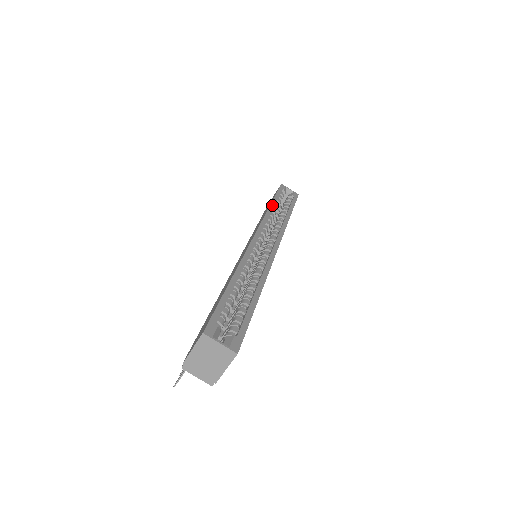
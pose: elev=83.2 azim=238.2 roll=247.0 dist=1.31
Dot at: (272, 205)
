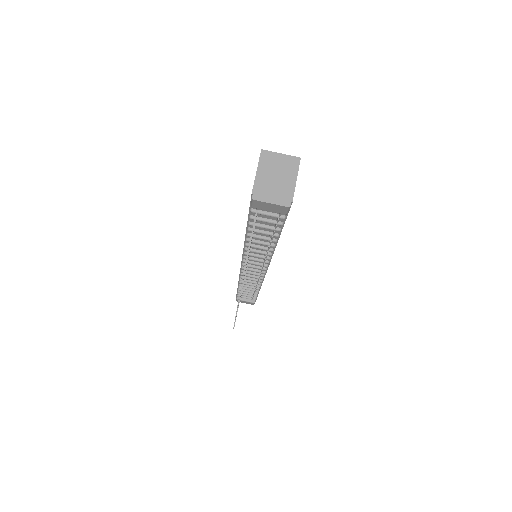
Dot at: occluded
